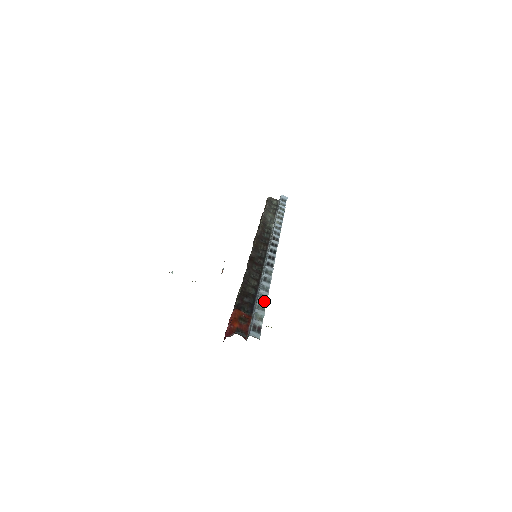
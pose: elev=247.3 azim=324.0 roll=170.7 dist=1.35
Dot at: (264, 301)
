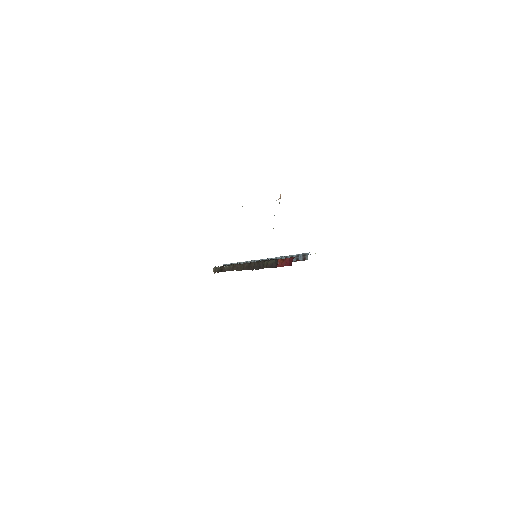
Dot at: occluded
